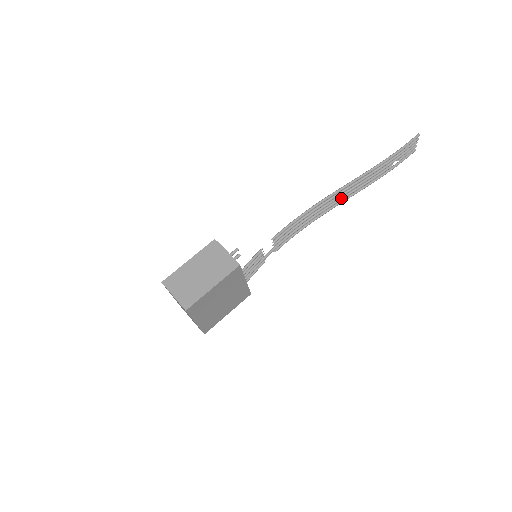
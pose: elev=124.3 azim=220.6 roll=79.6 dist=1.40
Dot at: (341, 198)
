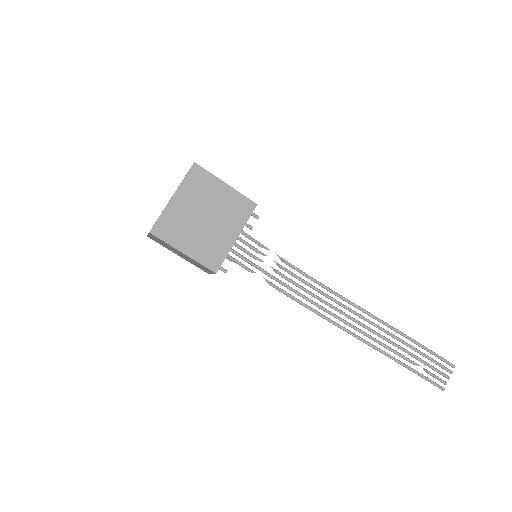
Dot at: (355, 326)
